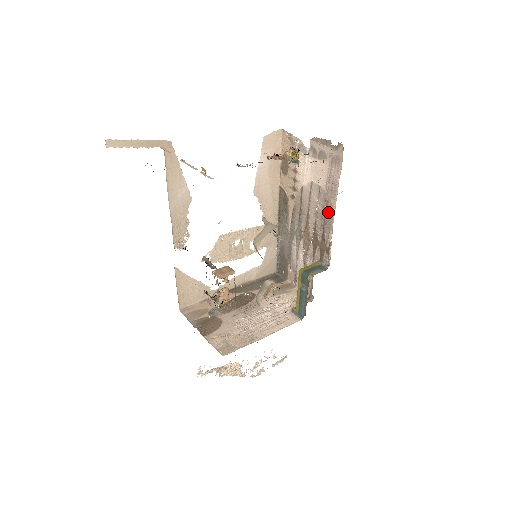
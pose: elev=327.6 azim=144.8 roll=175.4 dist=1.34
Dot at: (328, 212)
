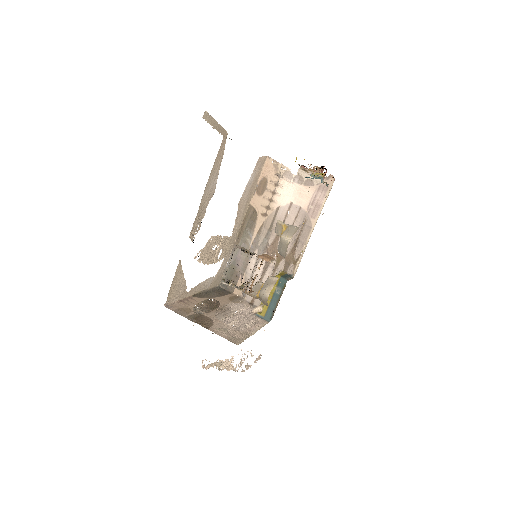
Dot at: (305, 229)
